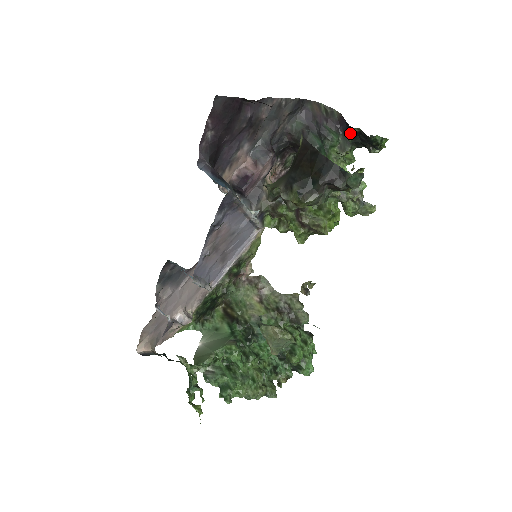
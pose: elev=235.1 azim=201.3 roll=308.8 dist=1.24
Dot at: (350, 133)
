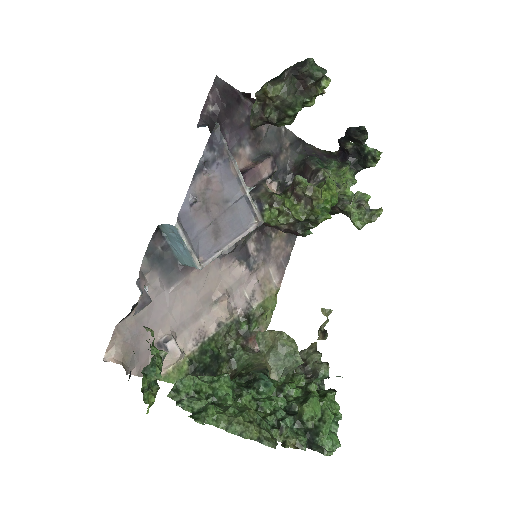
Dot at: (347, 157)
